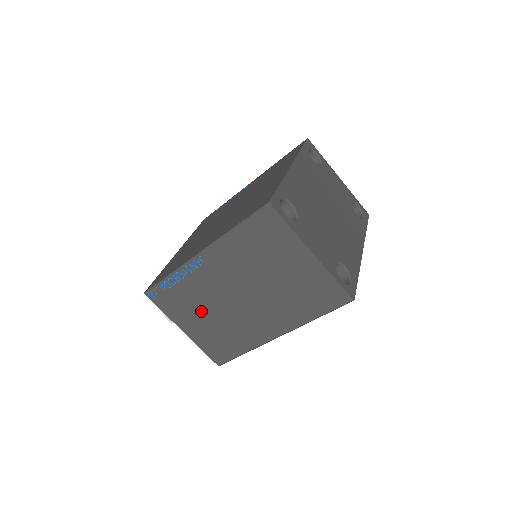
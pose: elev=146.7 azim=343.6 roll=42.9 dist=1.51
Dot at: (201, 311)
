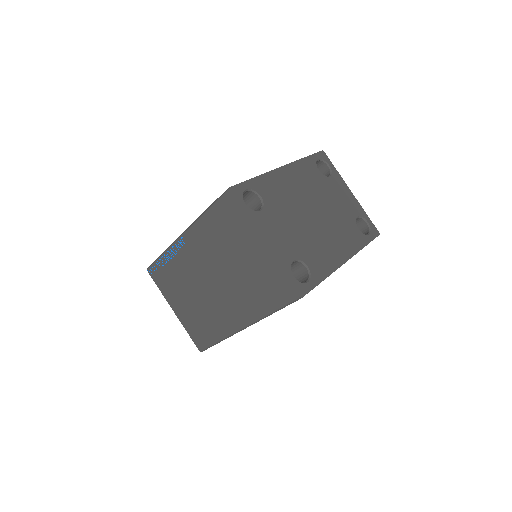
Dot at: (185, 292)
